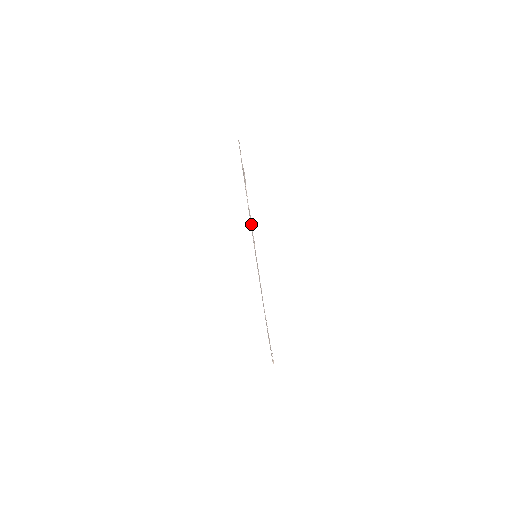
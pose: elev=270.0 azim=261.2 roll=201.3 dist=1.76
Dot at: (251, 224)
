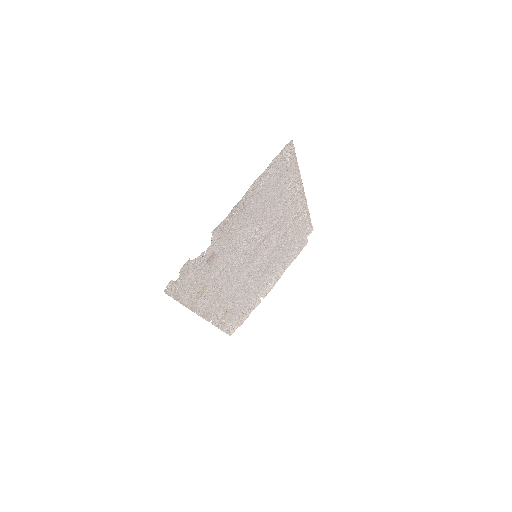
Dot at: (305, 197)
